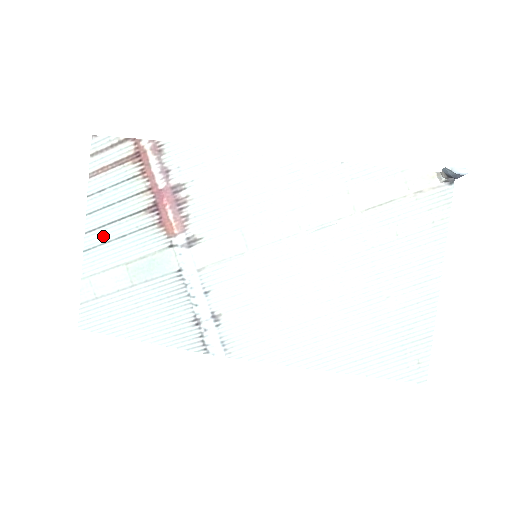
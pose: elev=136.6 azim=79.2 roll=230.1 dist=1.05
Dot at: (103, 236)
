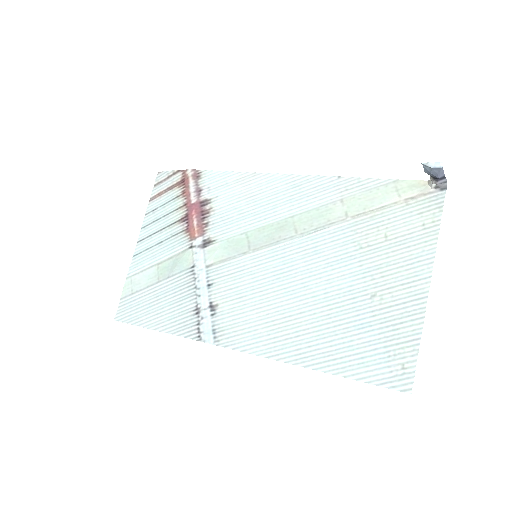
Dot at: (148, 243)
